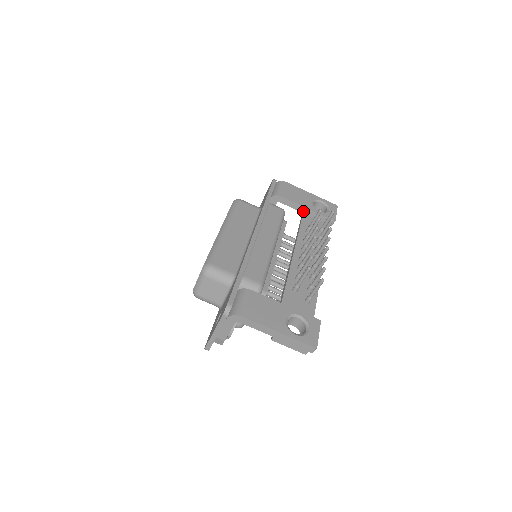
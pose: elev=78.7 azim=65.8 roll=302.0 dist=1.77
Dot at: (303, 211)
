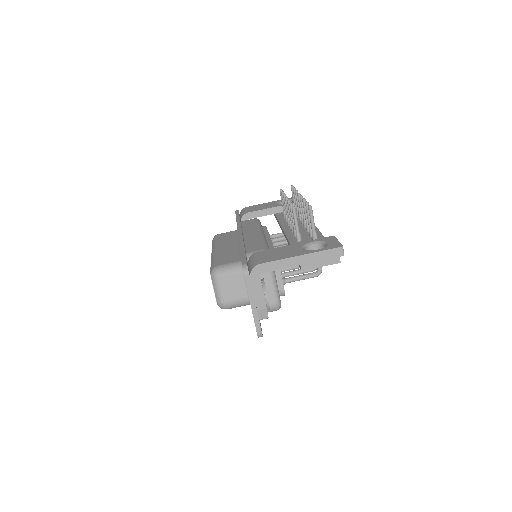
Dot at: (273, 212)
